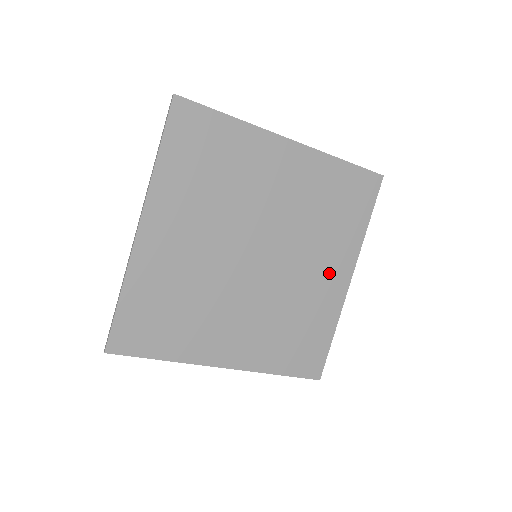
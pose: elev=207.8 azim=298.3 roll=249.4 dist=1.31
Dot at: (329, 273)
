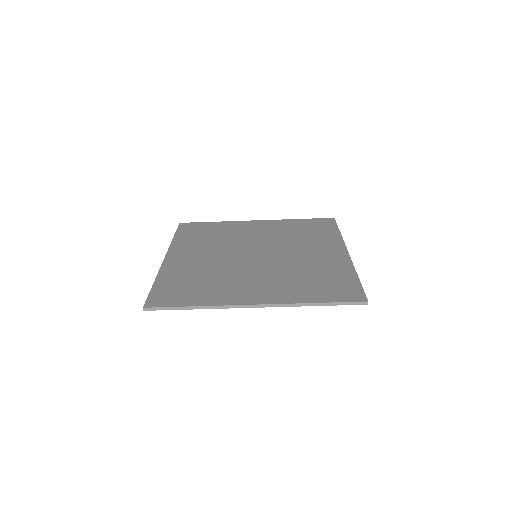
Dot at: (324, 252)
